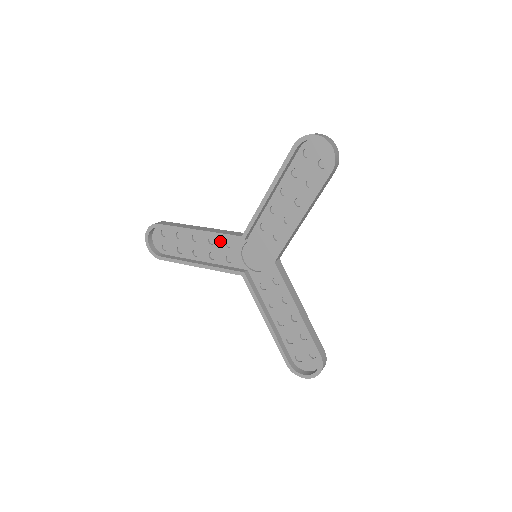
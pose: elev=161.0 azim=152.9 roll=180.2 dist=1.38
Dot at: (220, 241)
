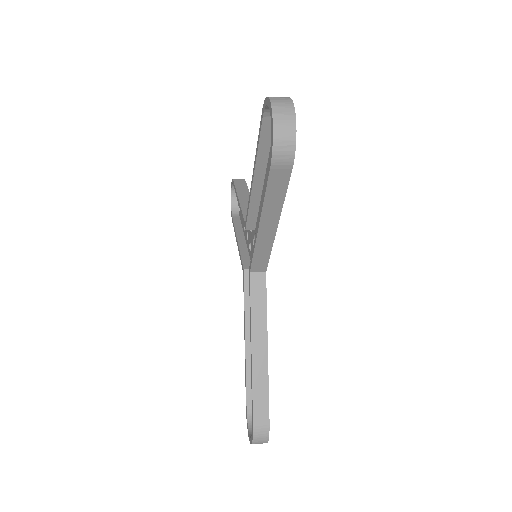
Dot at: occluded
